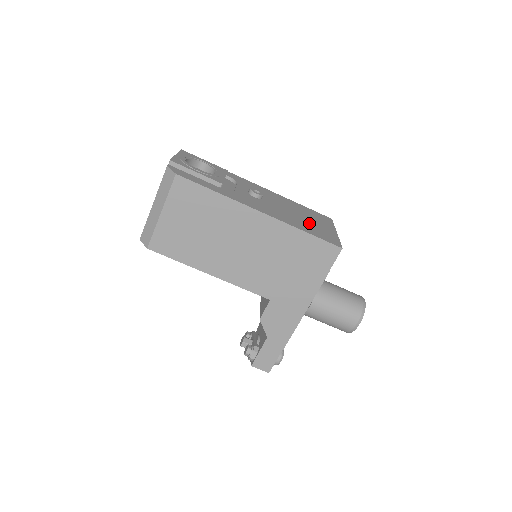
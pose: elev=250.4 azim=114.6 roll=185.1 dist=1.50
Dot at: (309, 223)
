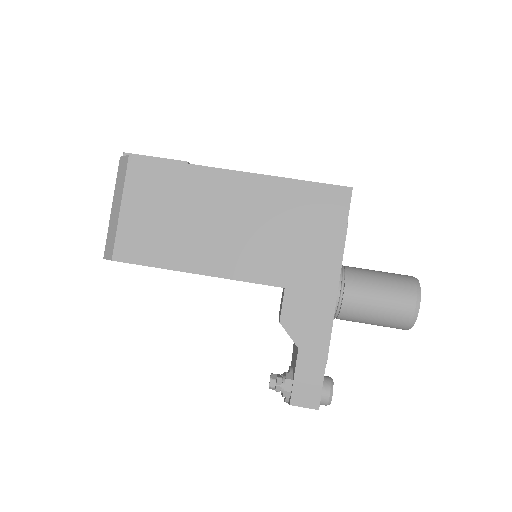
Dot at: occluded
